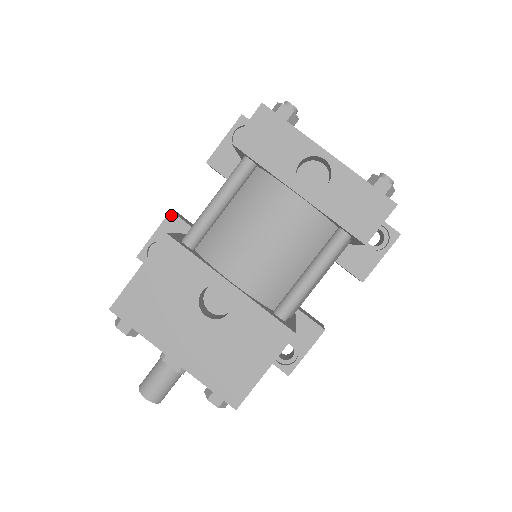
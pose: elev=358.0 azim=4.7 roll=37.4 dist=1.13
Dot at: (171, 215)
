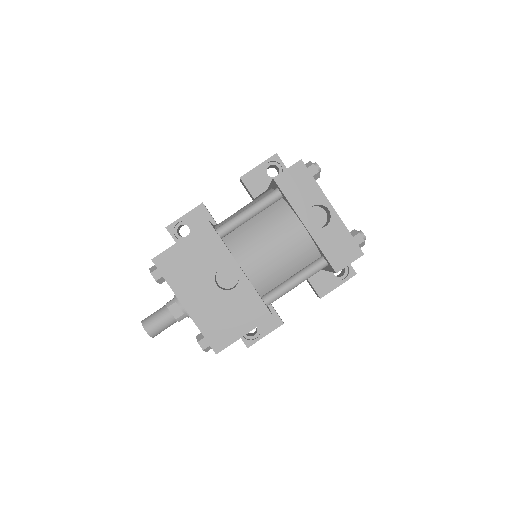
Dot at: (202, 206)
